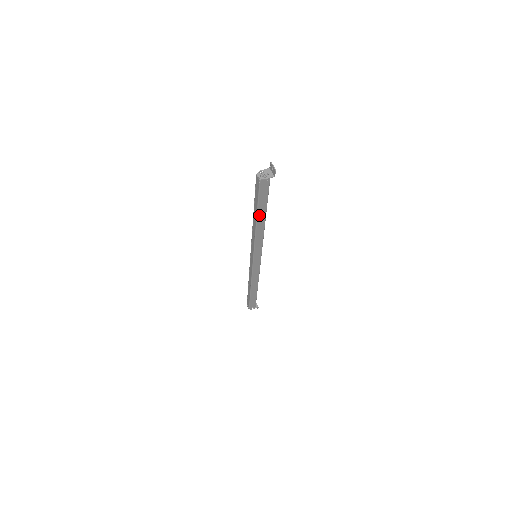
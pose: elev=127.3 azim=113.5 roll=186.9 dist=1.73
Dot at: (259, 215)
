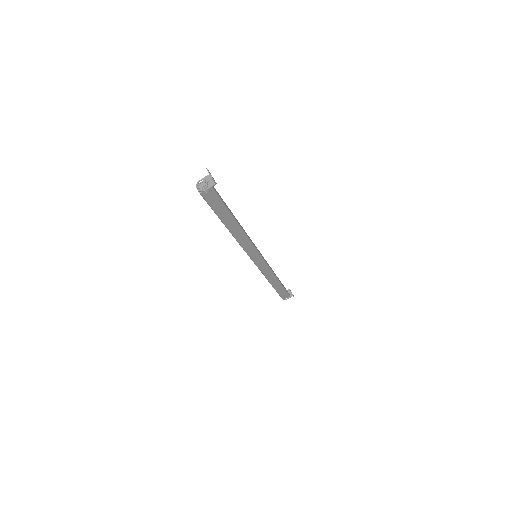
Dot at: (227, 223)
